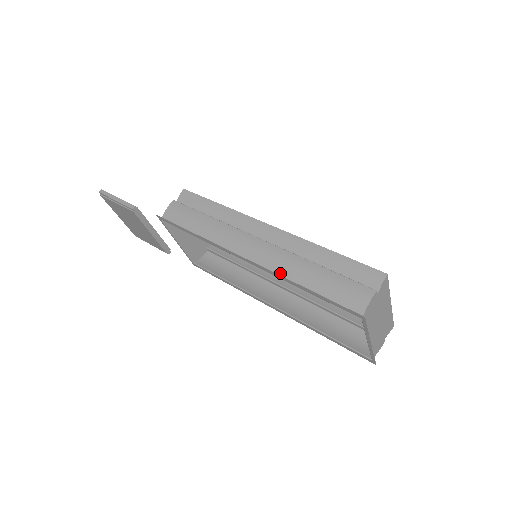
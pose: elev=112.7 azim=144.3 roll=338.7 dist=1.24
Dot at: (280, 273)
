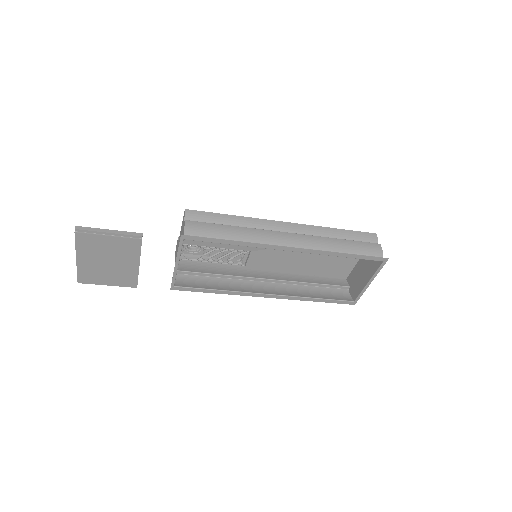
Dot at: (321, 251)
